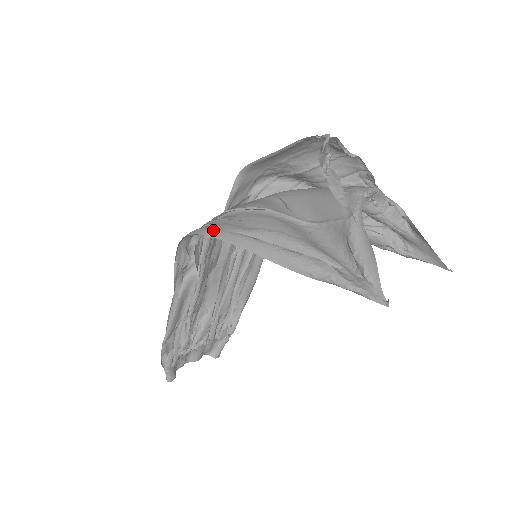
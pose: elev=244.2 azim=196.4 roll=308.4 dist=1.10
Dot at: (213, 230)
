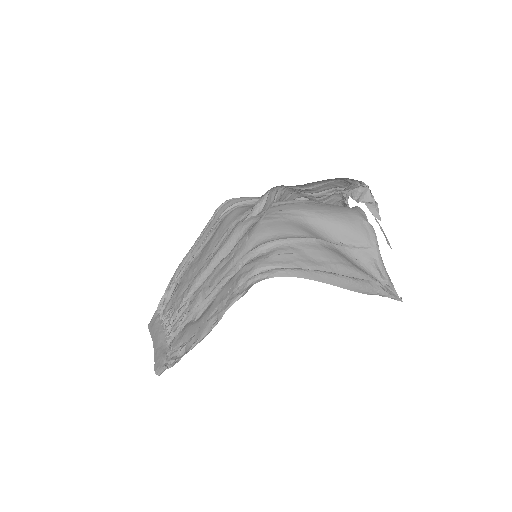
Dot at: (301, 271)
